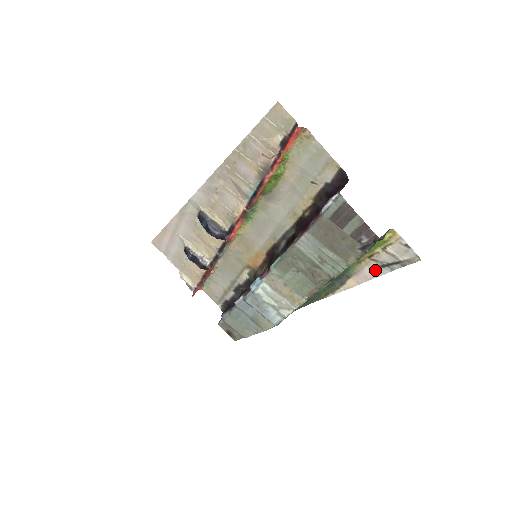
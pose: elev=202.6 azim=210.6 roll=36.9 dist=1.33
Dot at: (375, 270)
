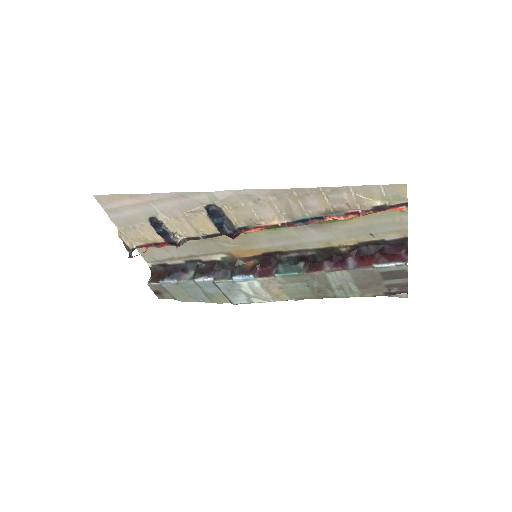
Dot at: occluded
